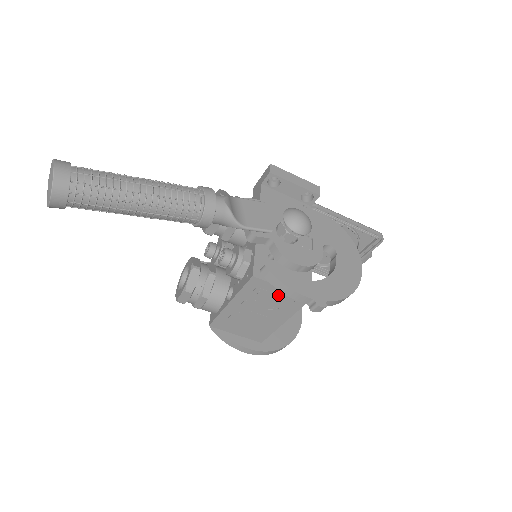
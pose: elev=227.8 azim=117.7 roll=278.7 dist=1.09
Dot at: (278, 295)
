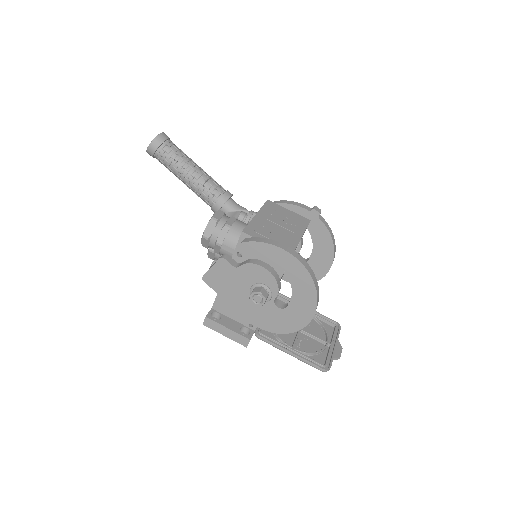
Dot at: (288, 214)
